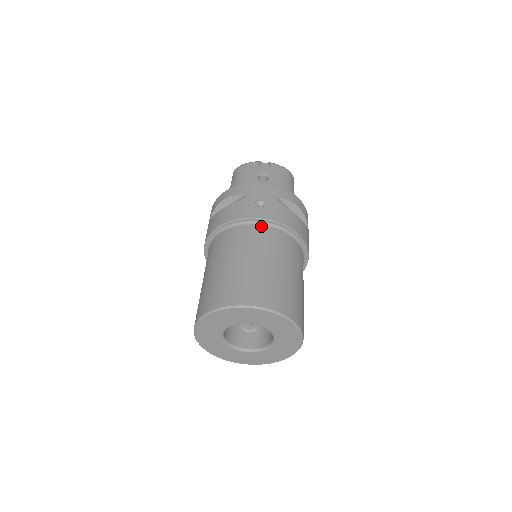
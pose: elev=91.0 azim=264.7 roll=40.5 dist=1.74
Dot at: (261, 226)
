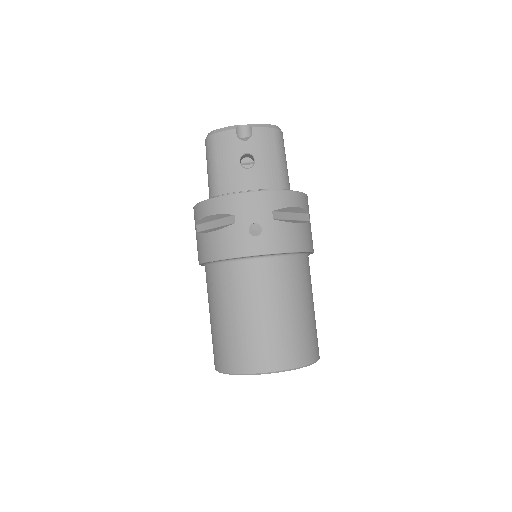
Dot at: (261, 261)
